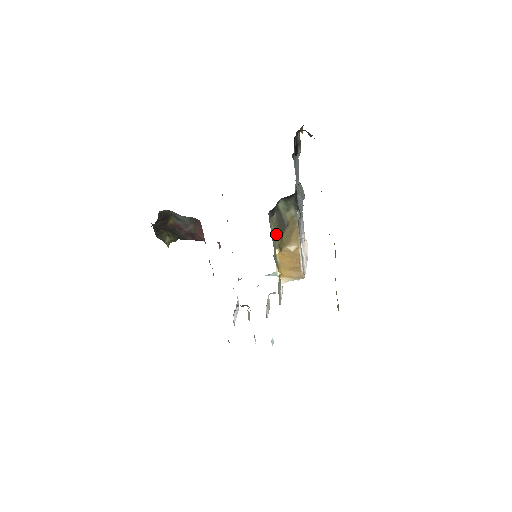
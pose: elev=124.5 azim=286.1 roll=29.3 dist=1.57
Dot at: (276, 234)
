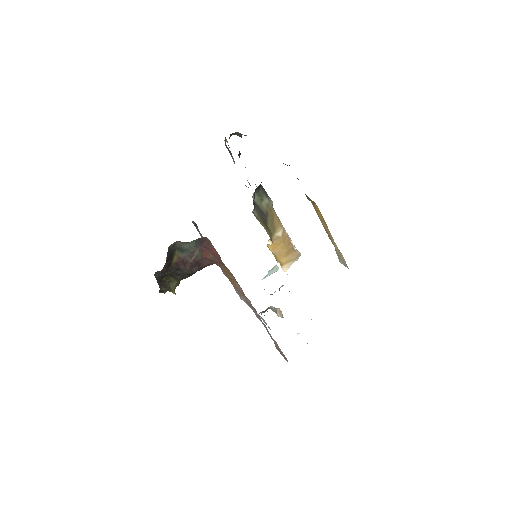
Dot at: (263, 226)
